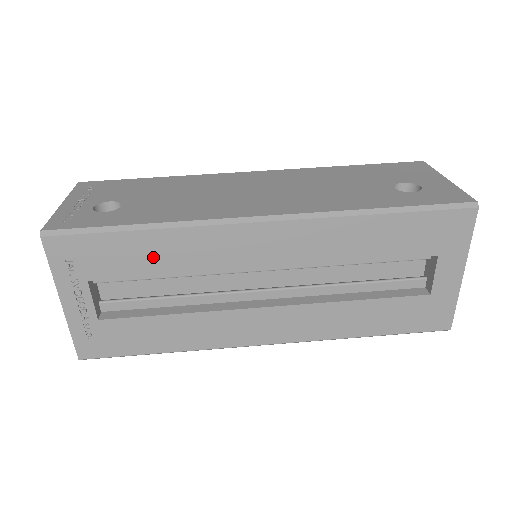
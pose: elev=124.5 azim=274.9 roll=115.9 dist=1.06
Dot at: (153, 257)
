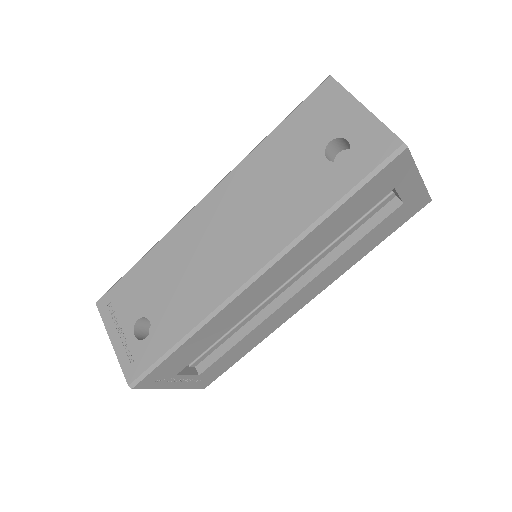
Dot at: (203, 342)
